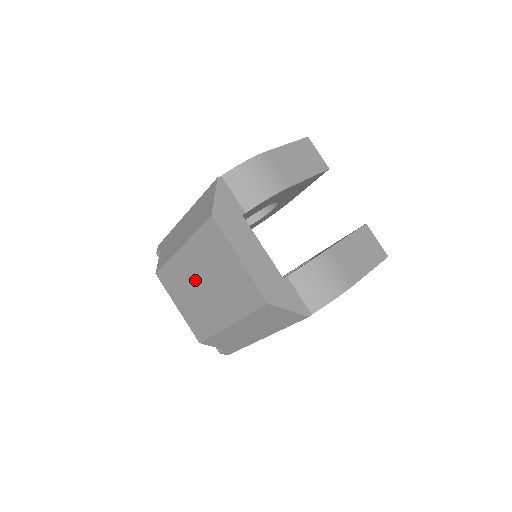
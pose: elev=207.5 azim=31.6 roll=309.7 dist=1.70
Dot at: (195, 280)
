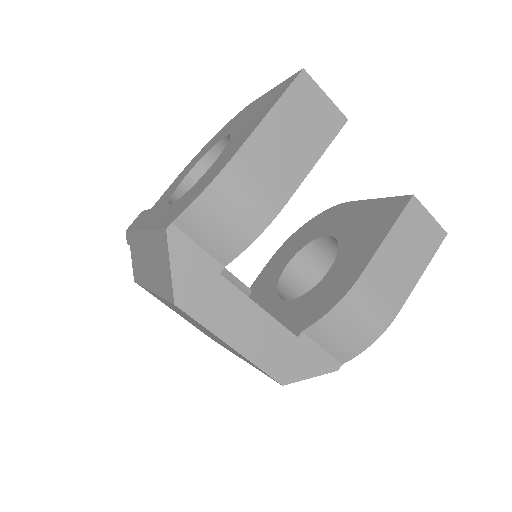
Dot at: occluded
